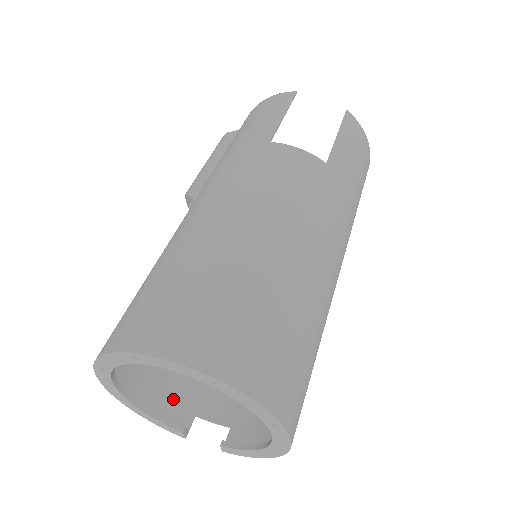
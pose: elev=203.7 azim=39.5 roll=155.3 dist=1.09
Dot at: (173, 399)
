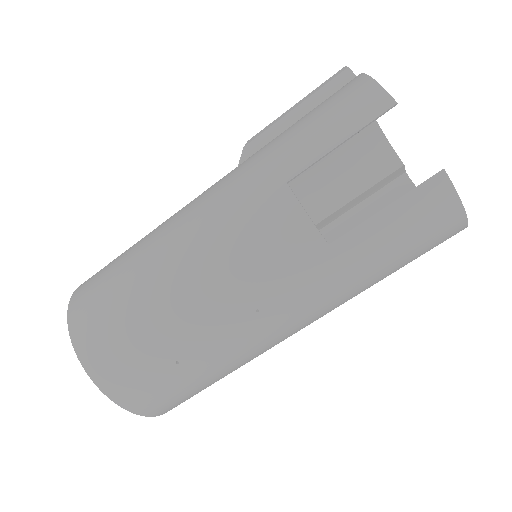
Dot at: occluded
